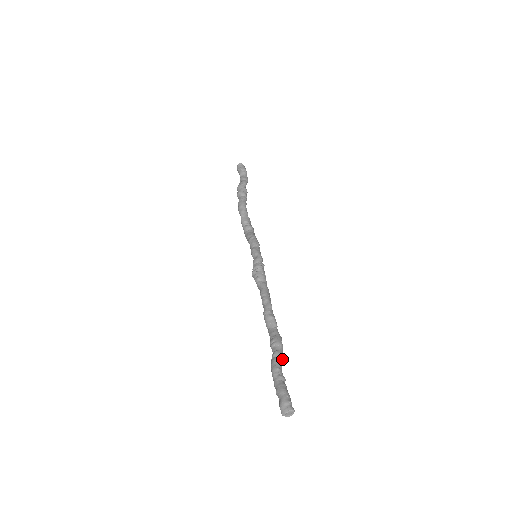
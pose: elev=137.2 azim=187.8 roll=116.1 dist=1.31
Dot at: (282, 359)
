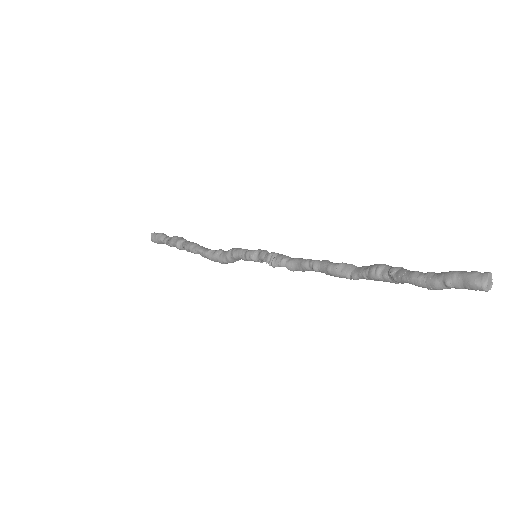
Dot at: (405, 269)
